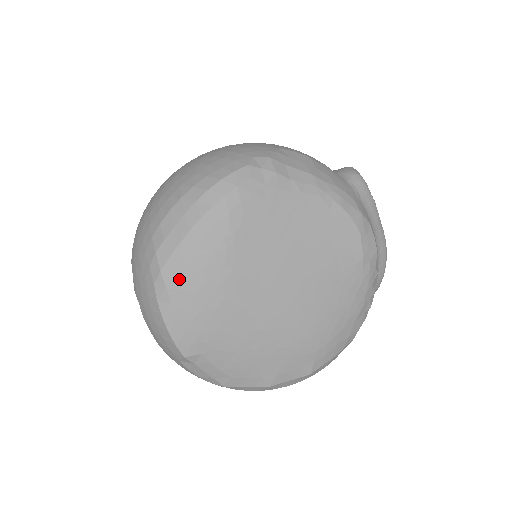
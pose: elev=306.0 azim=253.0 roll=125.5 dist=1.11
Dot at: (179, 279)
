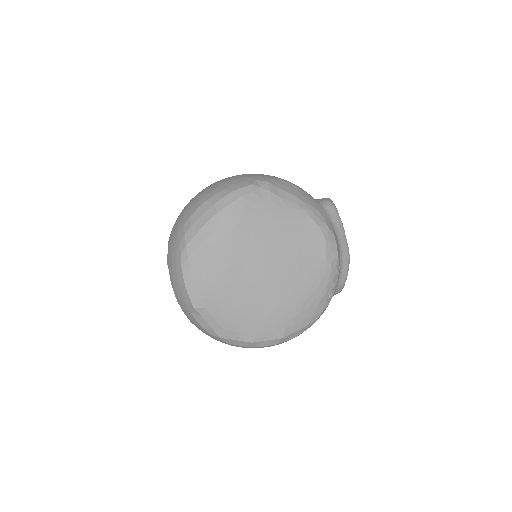
Dot at: (197, 252)
